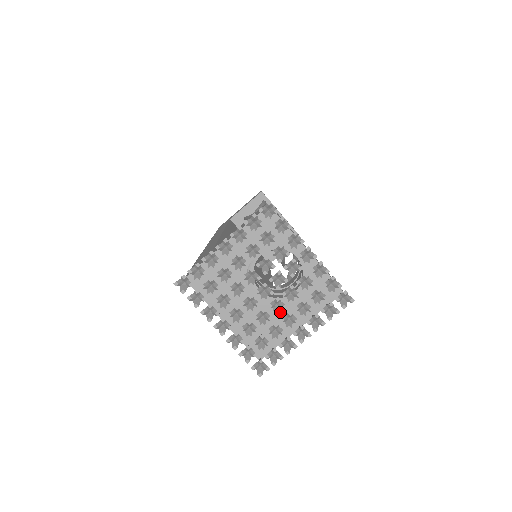
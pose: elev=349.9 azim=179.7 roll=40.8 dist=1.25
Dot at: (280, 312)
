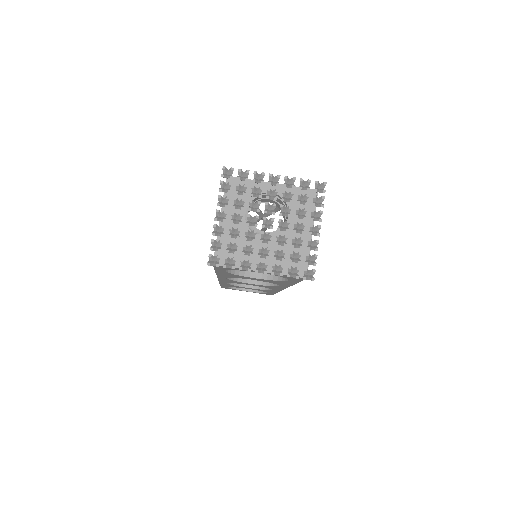
Dot at: (291, 235)
